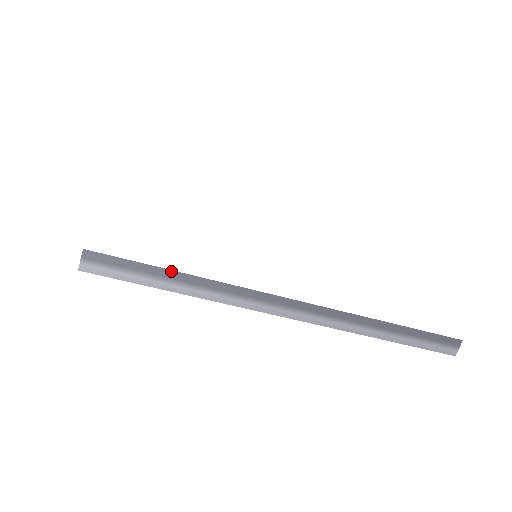
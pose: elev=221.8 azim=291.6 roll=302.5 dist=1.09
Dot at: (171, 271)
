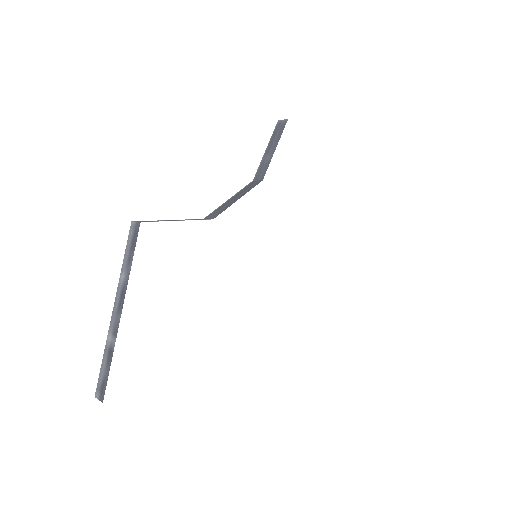
Dot at: occluded
